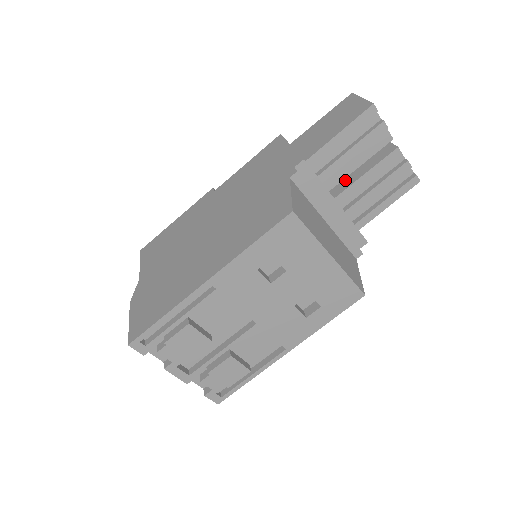
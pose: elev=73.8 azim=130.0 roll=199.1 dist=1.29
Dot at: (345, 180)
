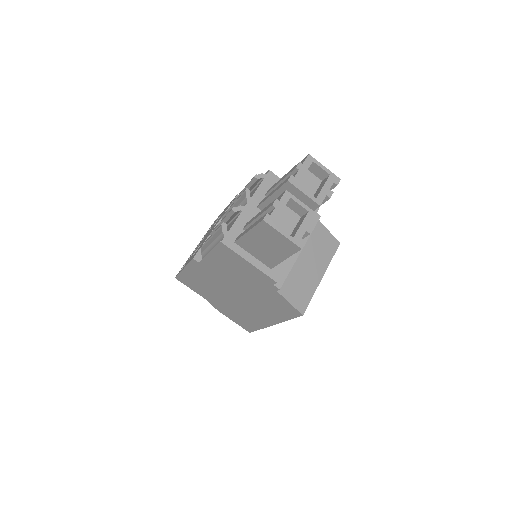
Dot at: occluded
